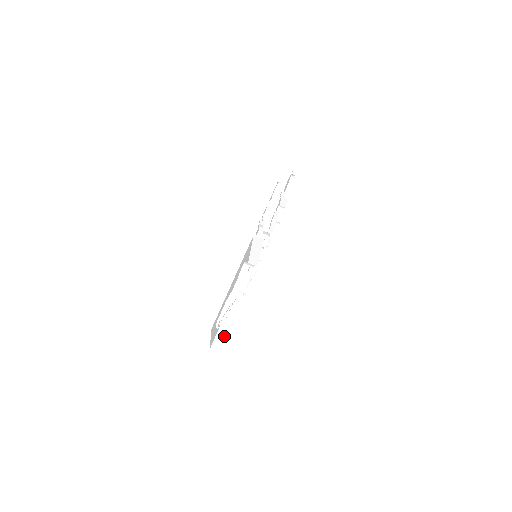
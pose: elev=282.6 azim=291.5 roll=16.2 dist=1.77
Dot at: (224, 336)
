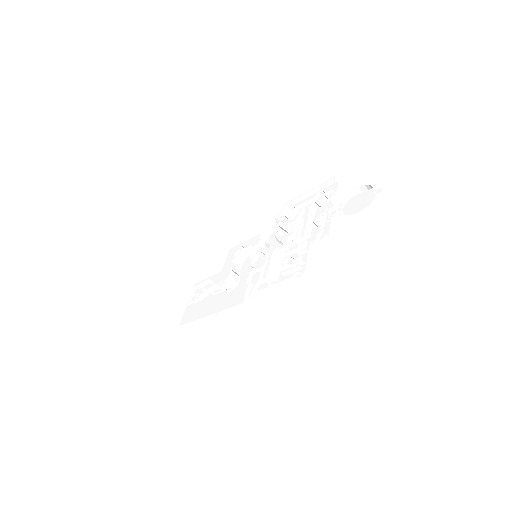
Dot at: (202, 278)
